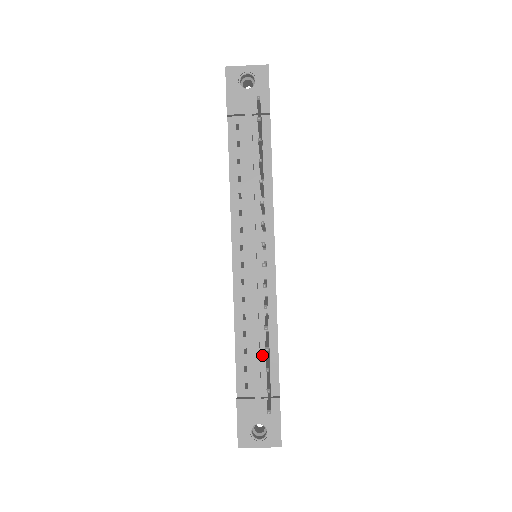
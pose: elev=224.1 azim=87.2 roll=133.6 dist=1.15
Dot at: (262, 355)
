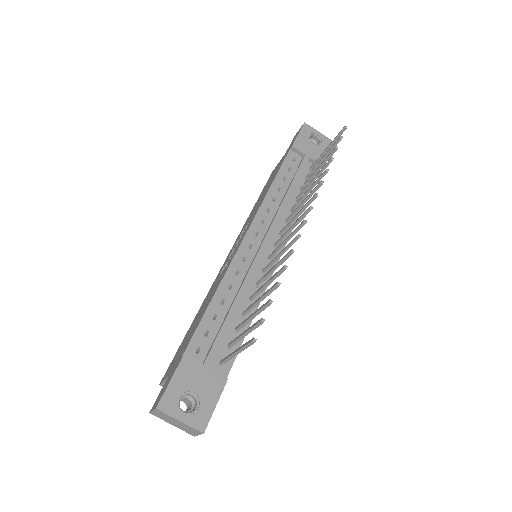
Dot at: (229, 330)
